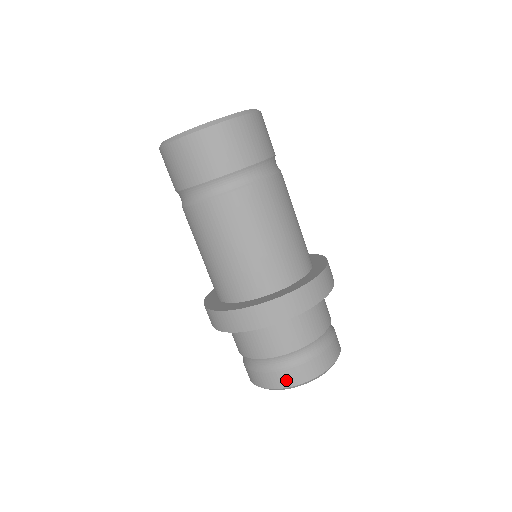
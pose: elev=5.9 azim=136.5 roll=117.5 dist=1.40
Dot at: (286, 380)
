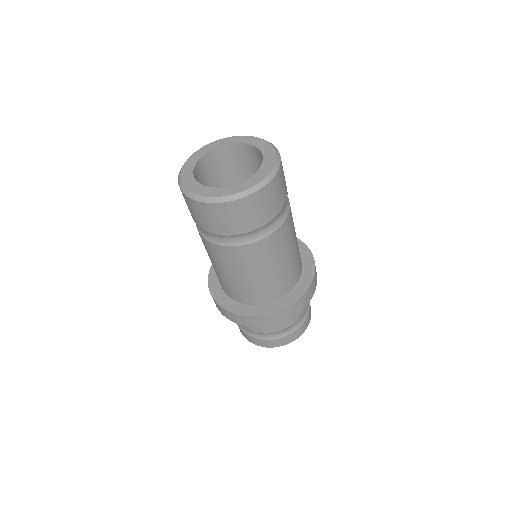
Dot at: (259, 343)
